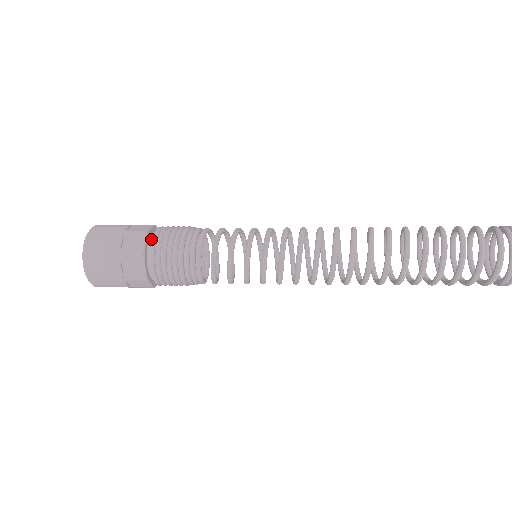
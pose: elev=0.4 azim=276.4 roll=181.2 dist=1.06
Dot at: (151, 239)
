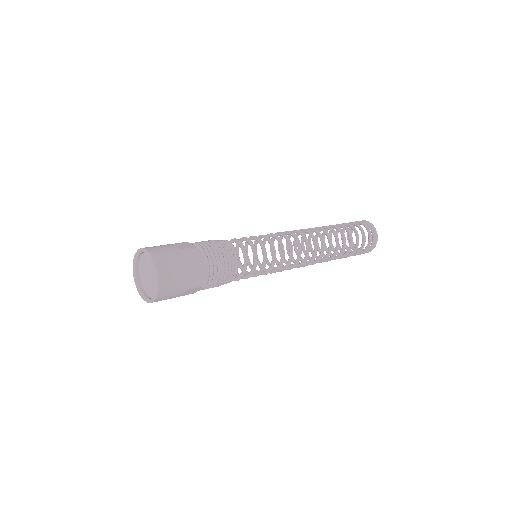
Dot at: (199, 253)
